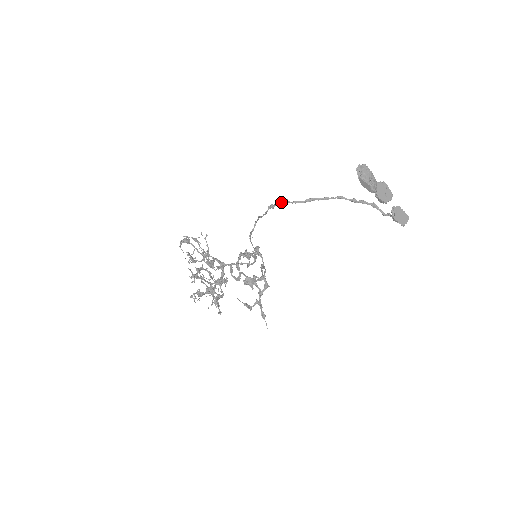
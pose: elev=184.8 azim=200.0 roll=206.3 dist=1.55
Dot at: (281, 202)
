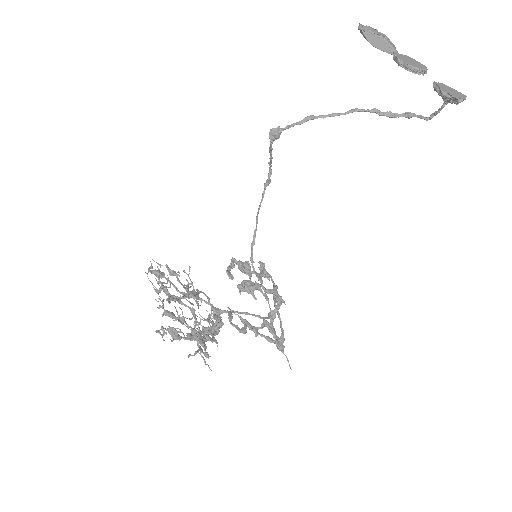
Dot at: (271, 136)
